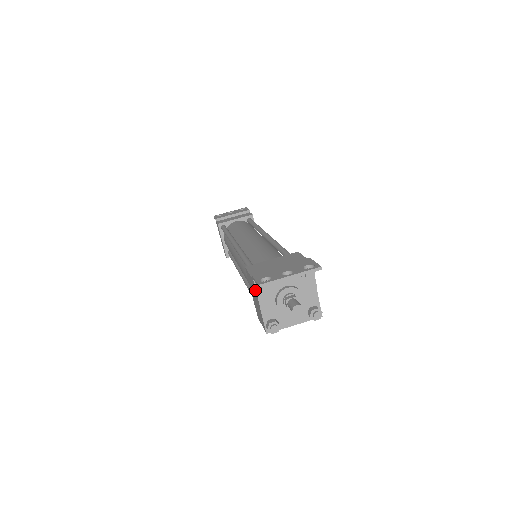
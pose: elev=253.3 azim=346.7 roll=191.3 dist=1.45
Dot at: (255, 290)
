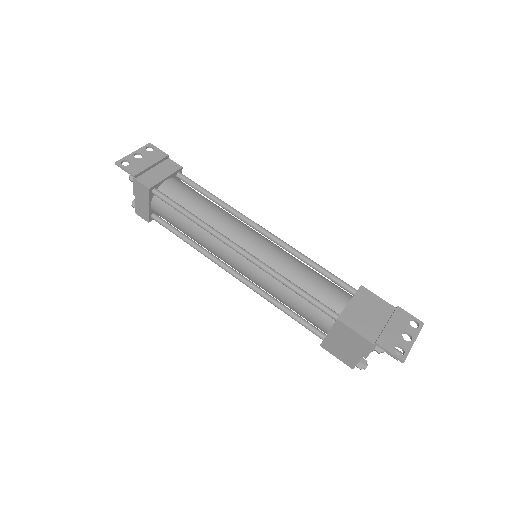
Dot at: (369, 350)
